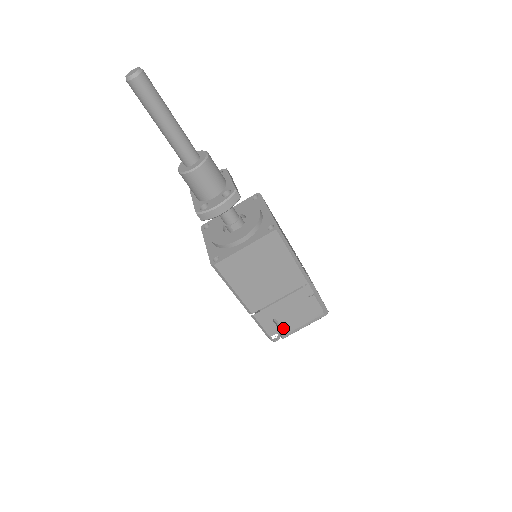
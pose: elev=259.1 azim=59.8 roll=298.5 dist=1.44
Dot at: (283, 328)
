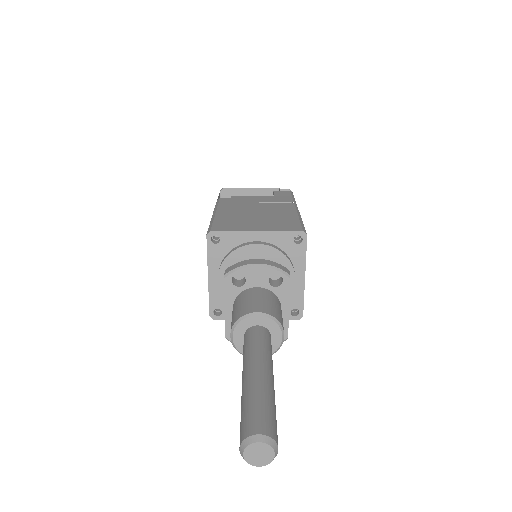
Dot at: occluded
